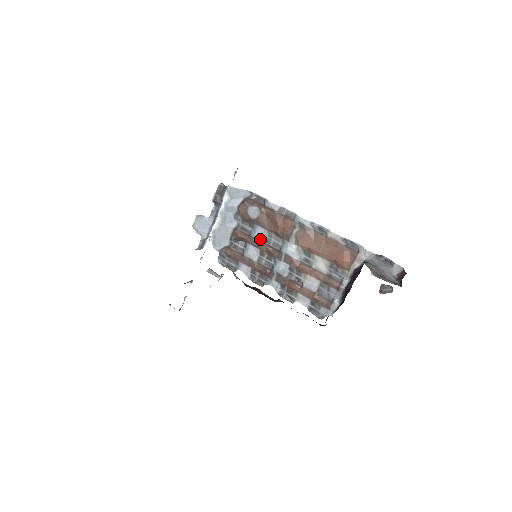
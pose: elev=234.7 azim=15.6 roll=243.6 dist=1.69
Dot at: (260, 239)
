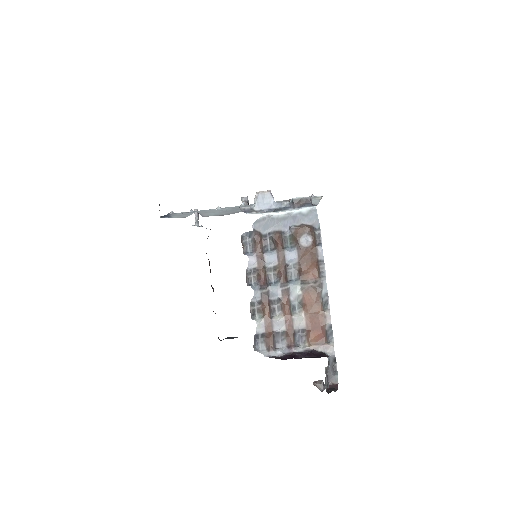
Dot at: (287, 259)
